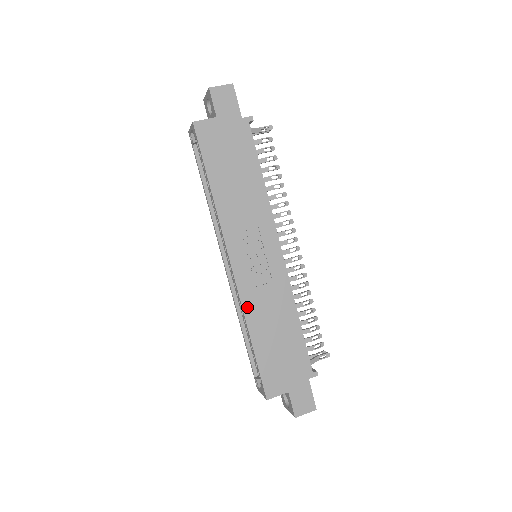
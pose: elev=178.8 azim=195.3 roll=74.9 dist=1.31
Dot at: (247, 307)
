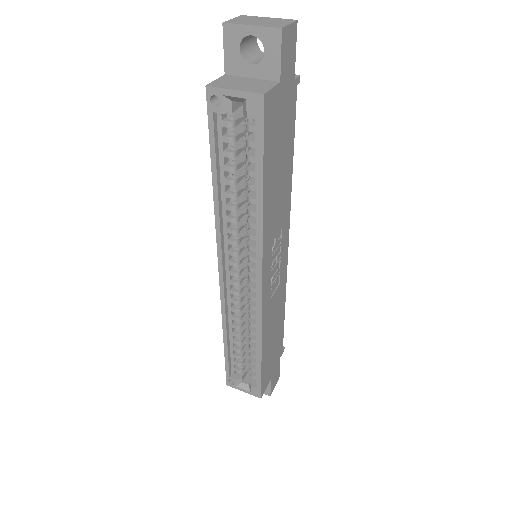
Dot at: (264, 324)
